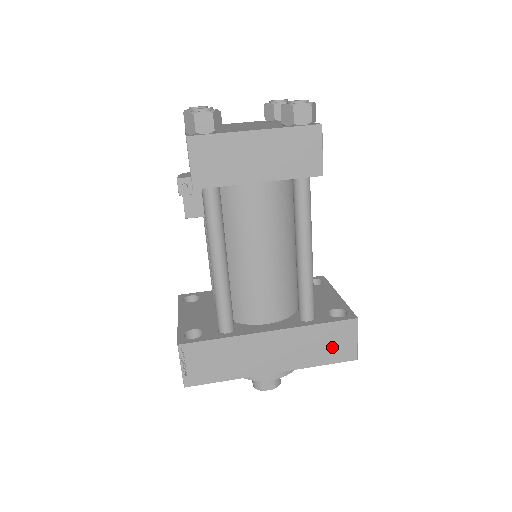
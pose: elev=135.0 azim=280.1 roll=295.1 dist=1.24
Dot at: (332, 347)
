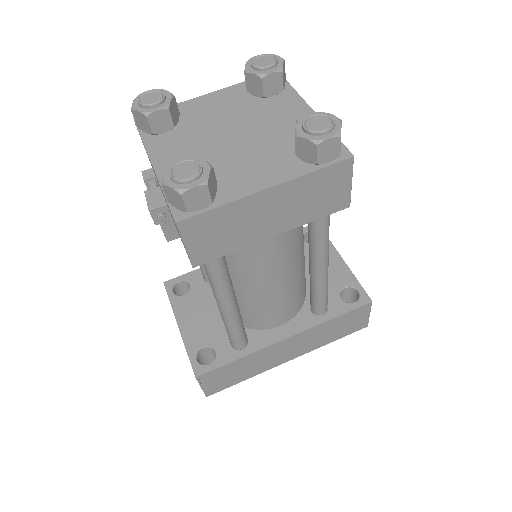
Dot at: (345, 327)
